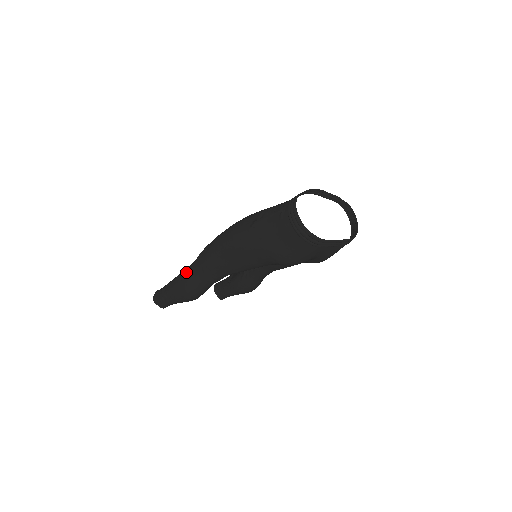
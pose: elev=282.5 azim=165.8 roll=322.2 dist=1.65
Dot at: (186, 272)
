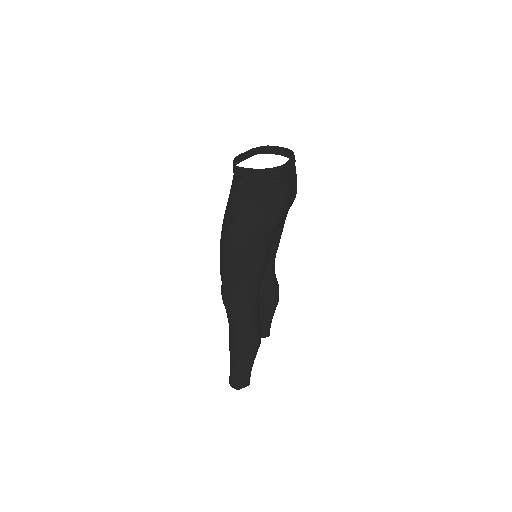
Dot at: (232, 329)
